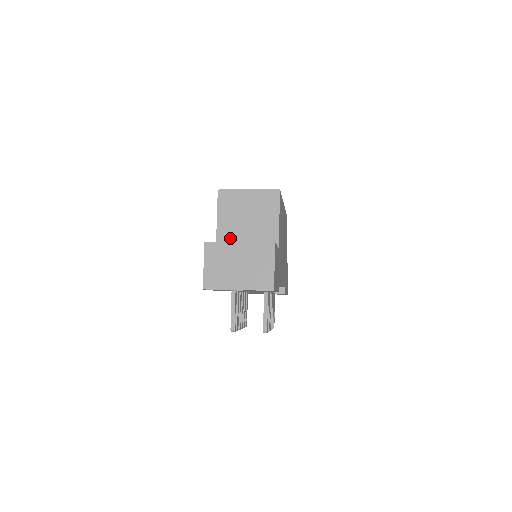
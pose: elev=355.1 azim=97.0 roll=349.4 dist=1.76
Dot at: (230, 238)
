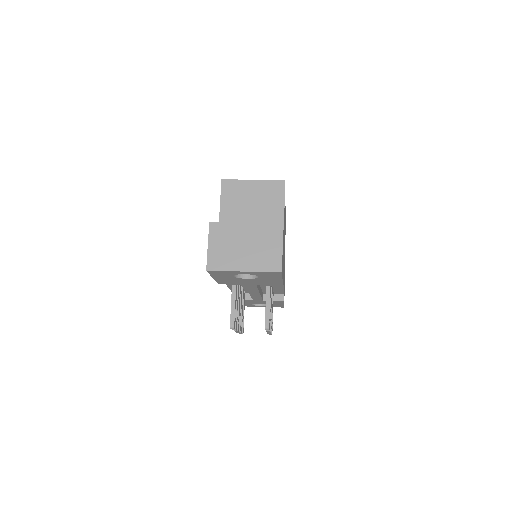
Dot at: occluded
